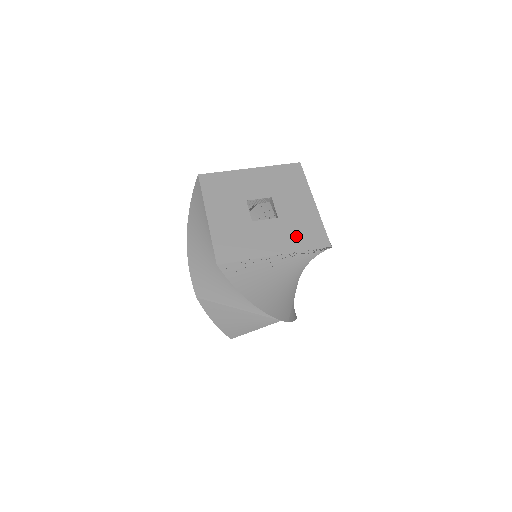
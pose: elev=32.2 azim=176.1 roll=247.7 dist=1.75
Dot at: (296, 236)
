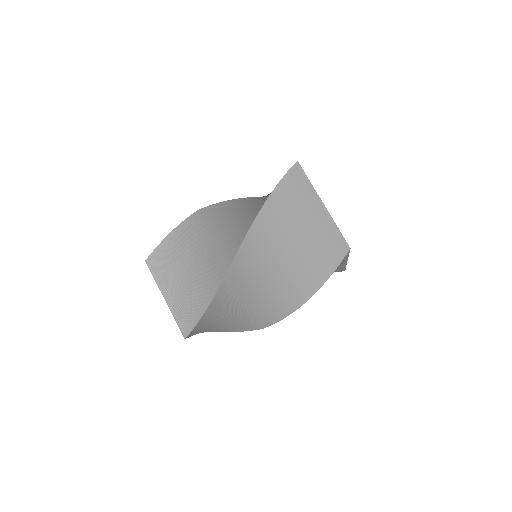
Dot at: occluded
